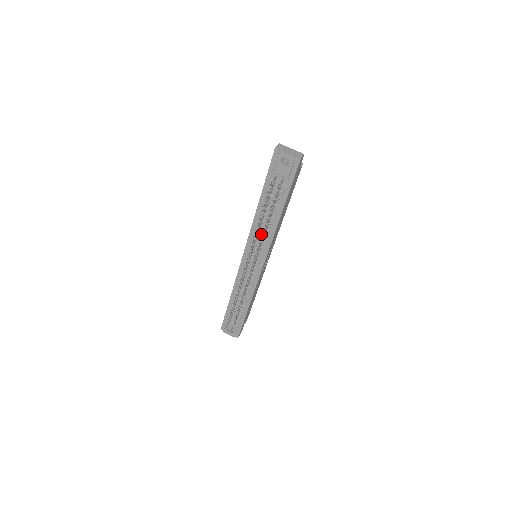
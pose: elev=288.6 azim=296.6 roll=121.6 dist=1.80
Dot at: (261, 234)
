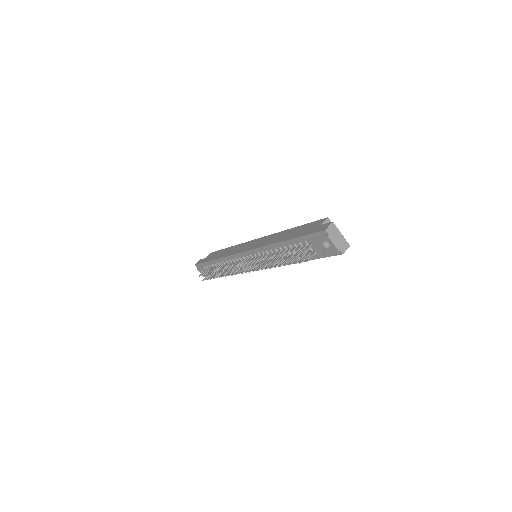
Dot at: occluded
